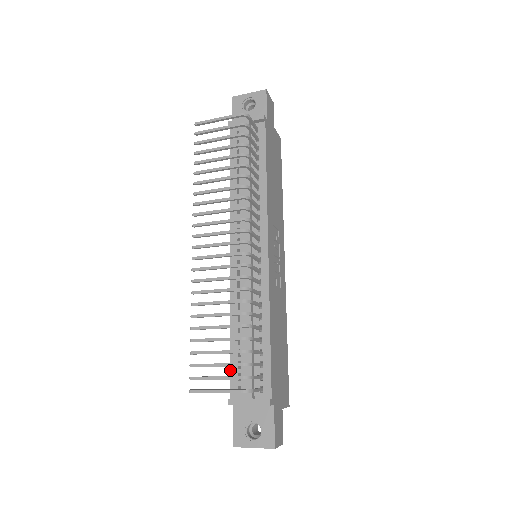
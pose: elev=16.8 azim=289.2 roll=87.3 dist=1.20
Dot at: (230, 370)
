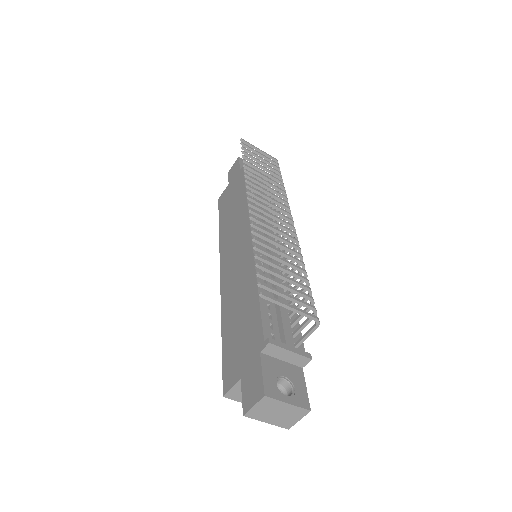
Dot at: (261, 316)
